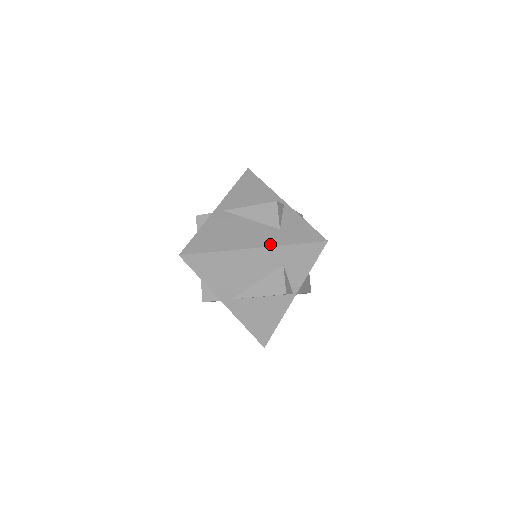
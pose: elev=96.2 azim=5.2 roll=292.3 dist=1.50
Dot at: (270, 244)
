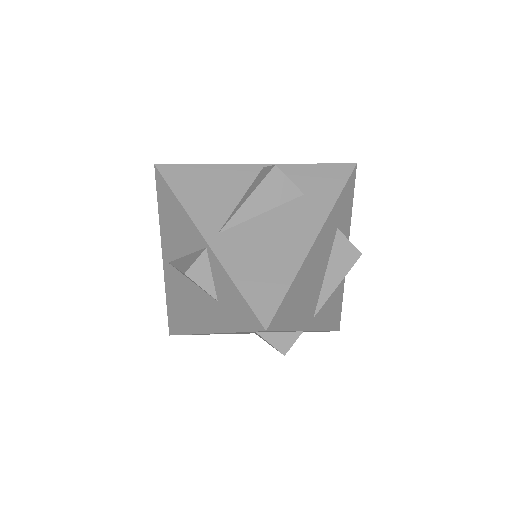
Dot at: (218, 329)
